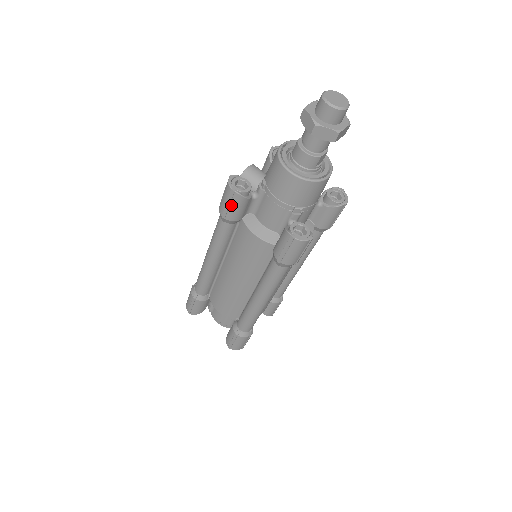
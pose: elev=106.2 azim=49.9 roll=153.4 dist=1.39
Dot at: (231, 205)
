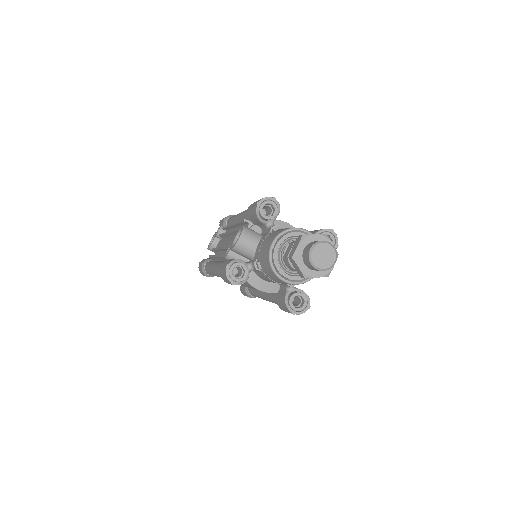
Dot at: occluded
